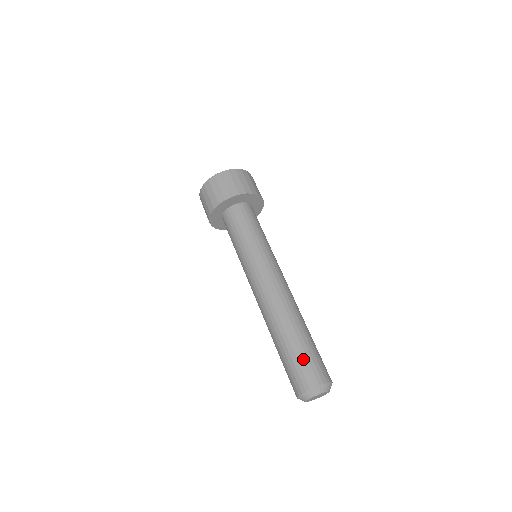
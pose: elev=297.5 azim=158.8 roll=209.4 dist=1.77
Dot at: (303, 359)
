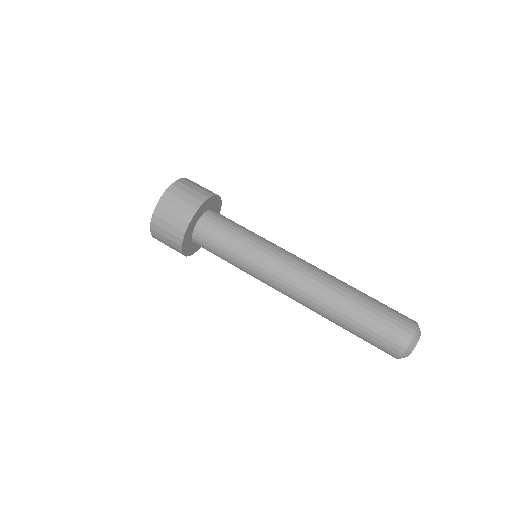
Dot at: (382, 323)
